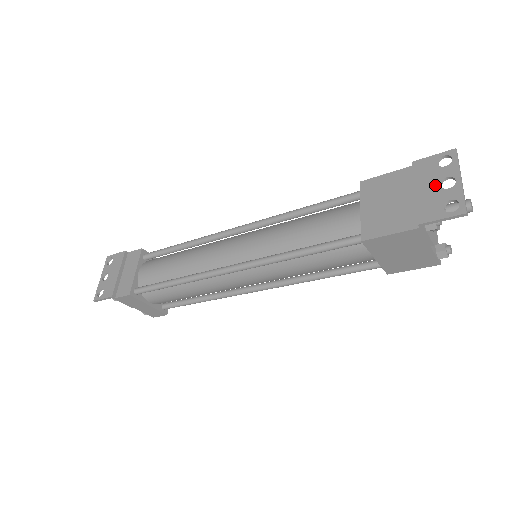
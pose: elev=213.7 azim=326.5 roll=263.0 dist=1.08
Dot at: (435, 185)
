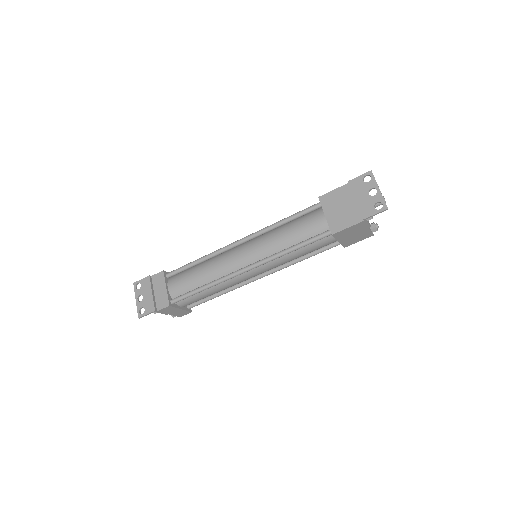
Dot at: (366, 194)
